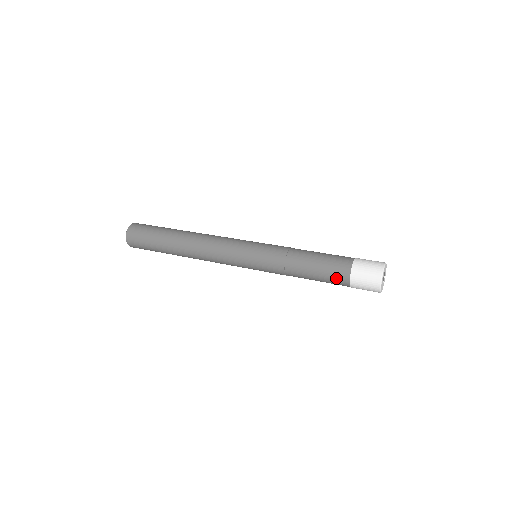
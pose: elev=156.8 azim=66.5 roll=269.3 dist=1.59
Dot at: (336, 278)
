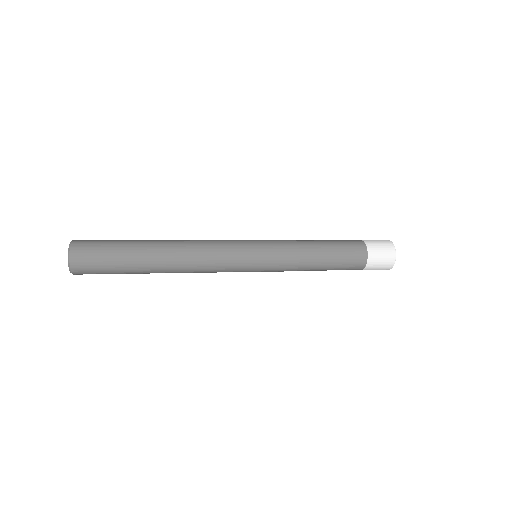
Dot at: (352, 267)
